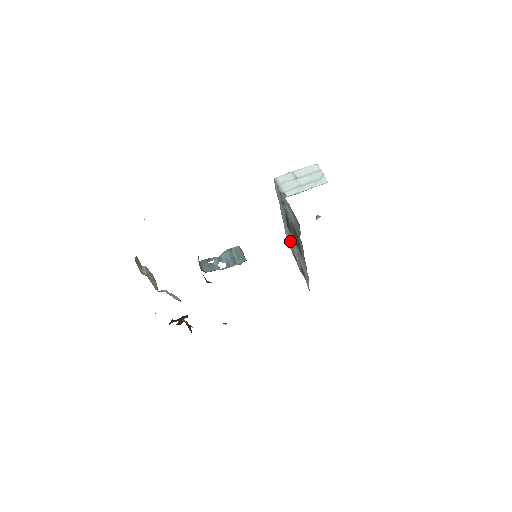
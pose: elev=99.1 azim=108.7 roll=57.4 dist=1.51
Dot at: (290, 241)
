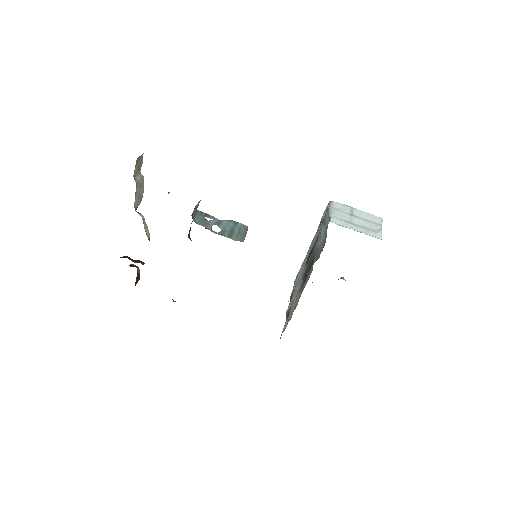
Dot at: (299, 277)
